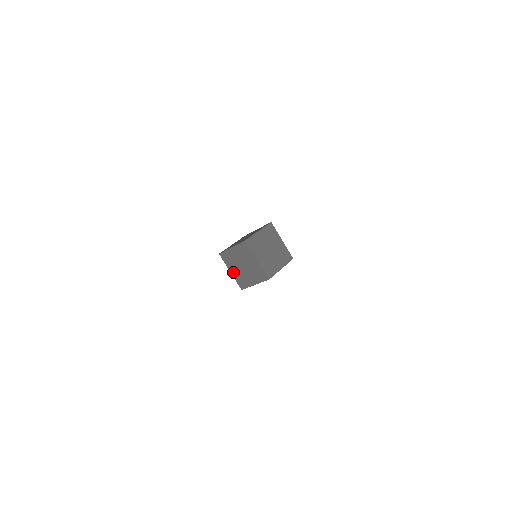
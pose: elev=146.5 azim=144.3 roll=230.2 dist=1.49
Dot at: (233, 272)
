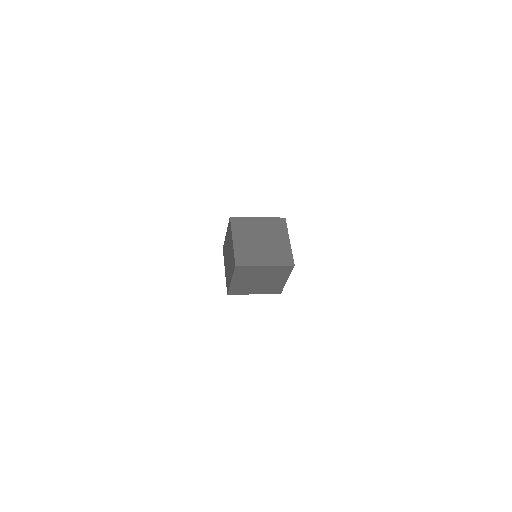
Dot at: (226, 270)
